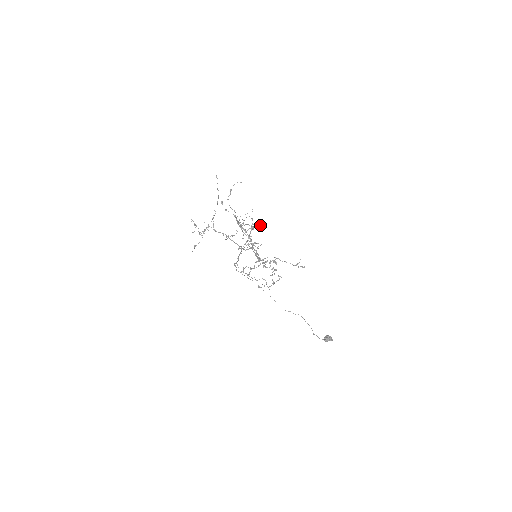
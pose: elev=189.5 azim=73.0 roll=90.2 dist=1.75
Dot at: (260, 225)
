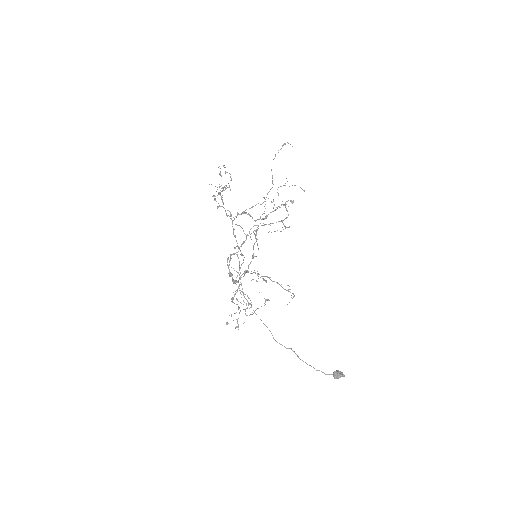
Dot at: (292, 201)
